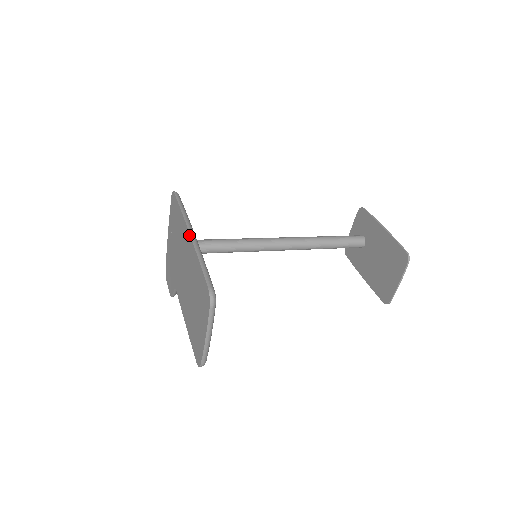
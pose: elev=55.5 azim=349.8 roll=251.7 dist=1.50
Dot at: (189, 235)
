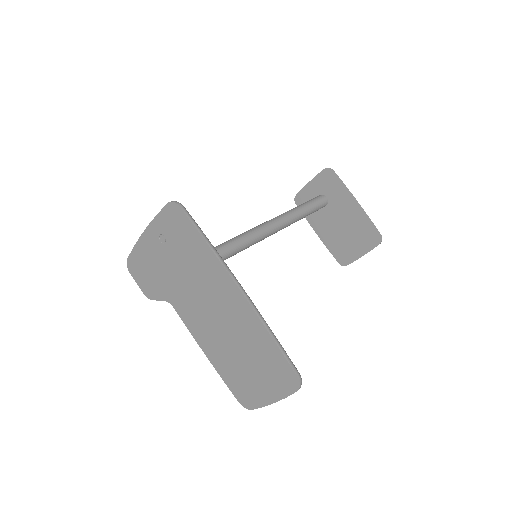
Dot at: (241, 294)
